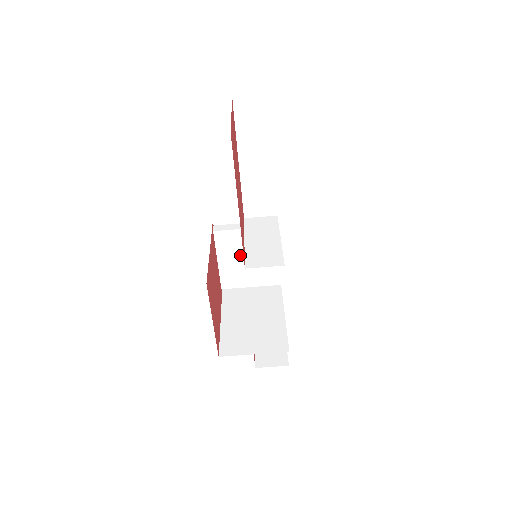
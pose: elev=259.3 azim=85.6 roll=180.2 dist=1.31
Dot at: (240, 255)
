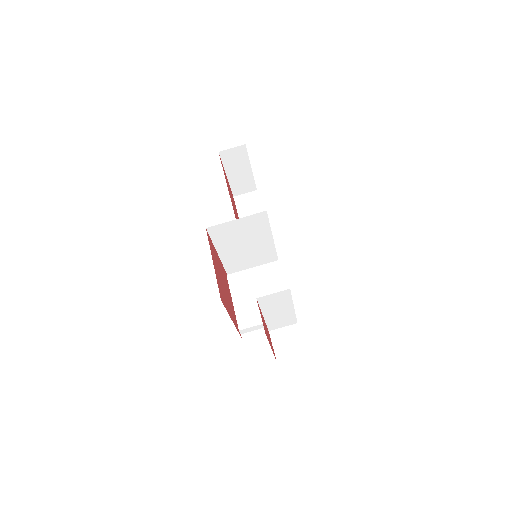
Dot at: (251, 292)
